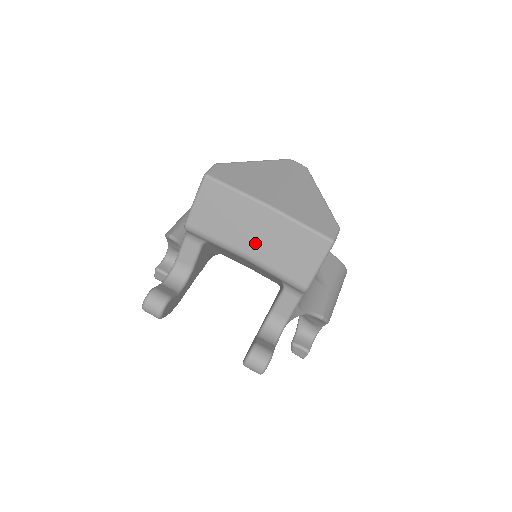
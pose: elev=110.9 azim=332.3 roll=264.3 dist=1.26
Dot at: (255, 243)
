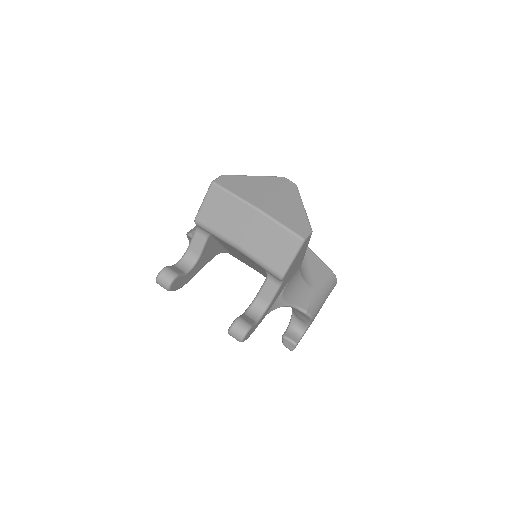
Dot at: (245, 237)
